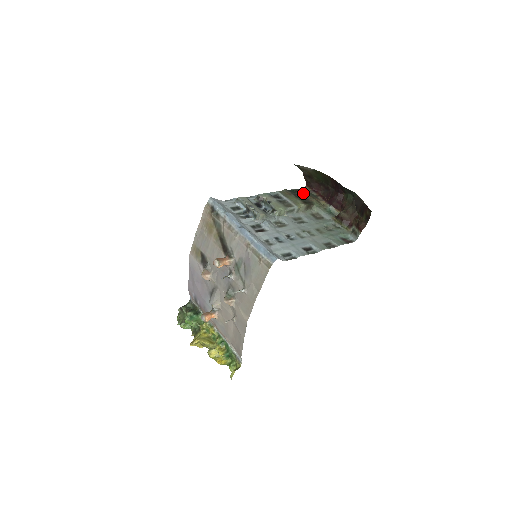
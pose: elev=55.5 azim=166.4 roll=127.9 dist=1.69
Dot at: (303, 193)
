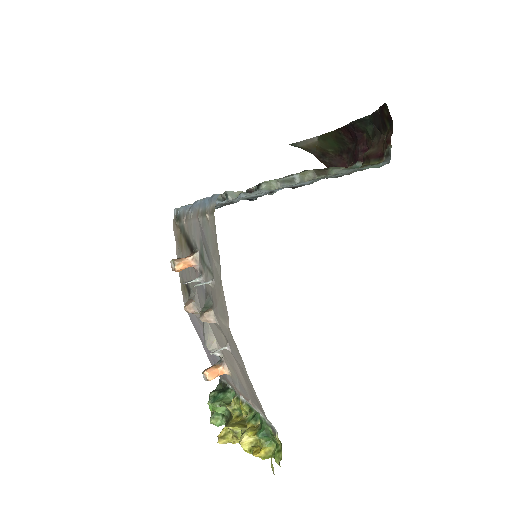
Dot at: occluded
